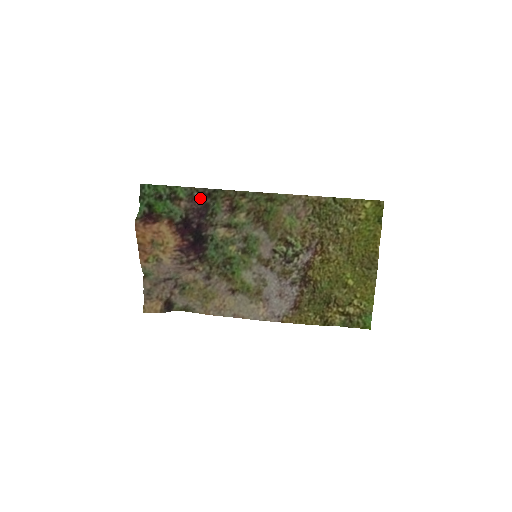
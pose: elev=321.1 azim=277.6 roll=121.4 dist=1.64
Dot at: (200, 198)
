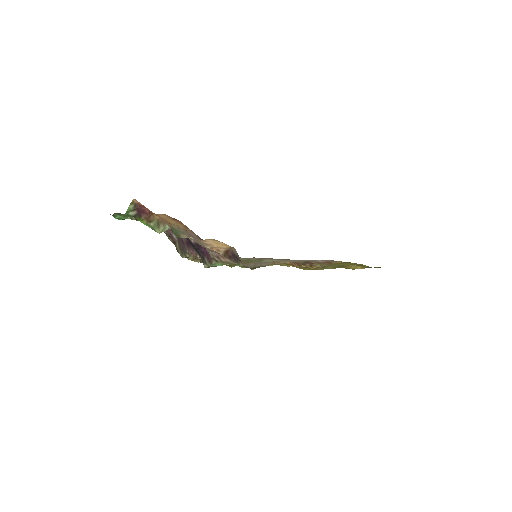
Dot at: (170, 235)
